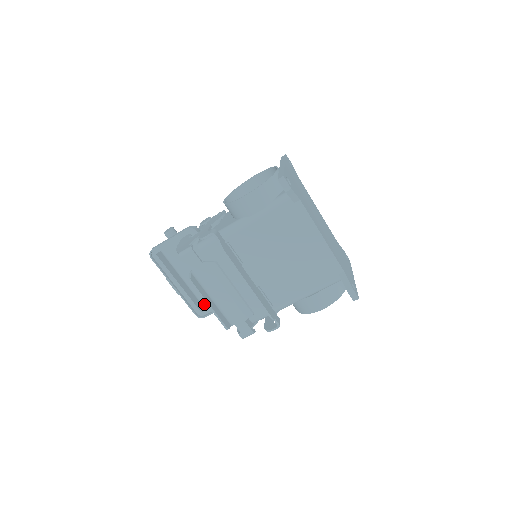
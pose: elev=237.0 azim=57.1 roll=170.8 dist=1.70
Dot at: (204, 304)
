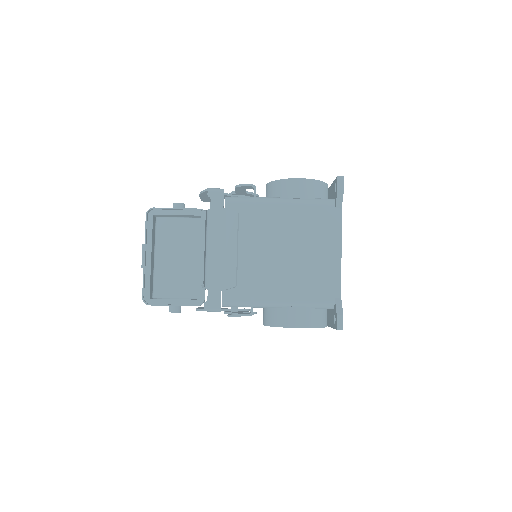
Dot at: (155, 297)
